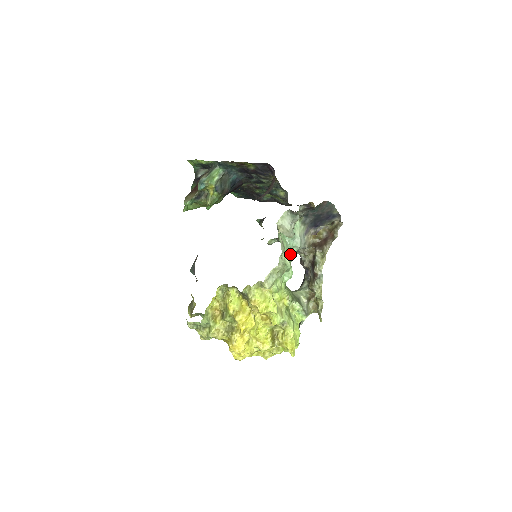
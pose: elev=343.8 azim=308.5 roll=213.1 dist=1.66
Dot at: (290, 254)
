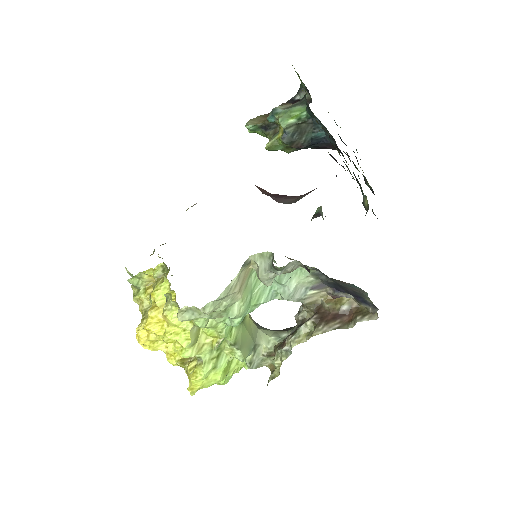
Dot at: (260, 299)
